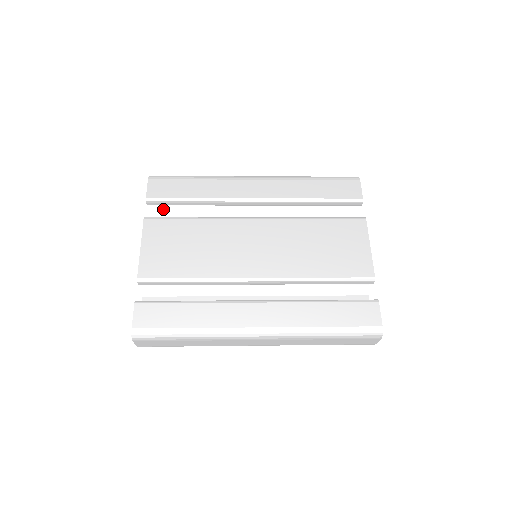
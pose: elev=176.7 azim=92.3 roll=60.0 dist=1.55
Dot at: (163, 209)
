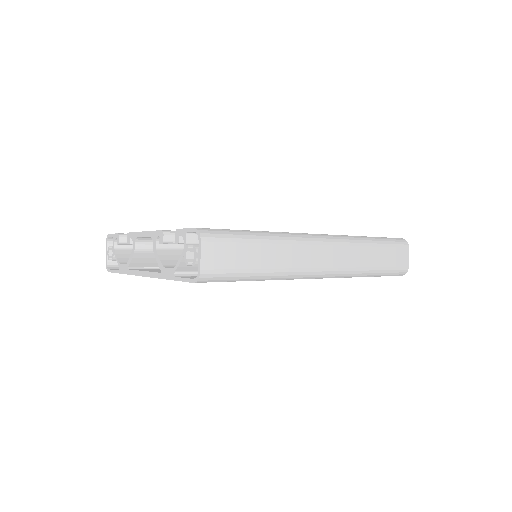
Dot at: occluded
